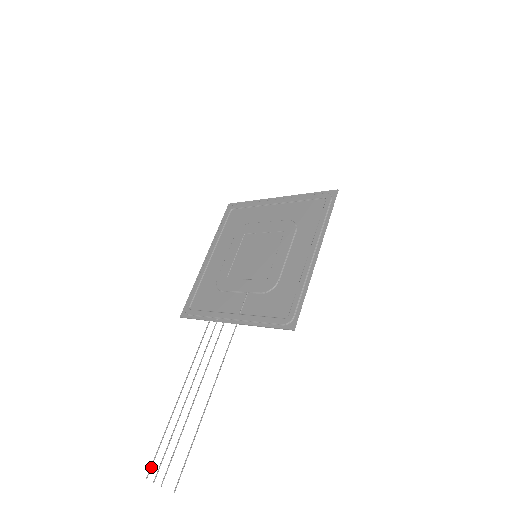
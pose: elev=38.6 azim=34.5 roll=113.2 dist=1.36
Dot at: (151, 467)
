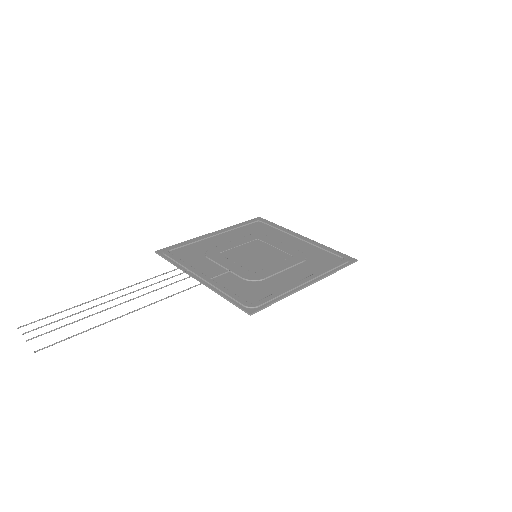
Dot at: (30, 323)
